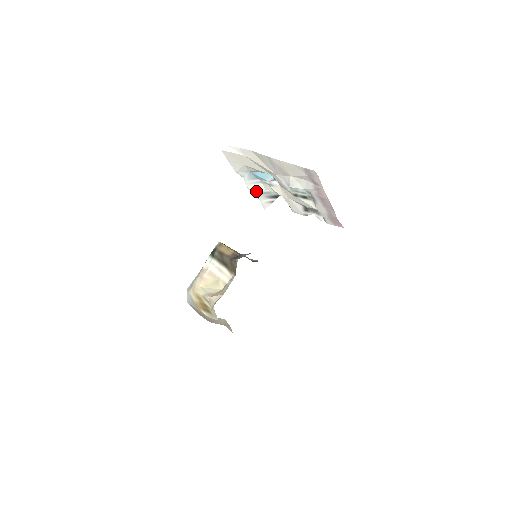
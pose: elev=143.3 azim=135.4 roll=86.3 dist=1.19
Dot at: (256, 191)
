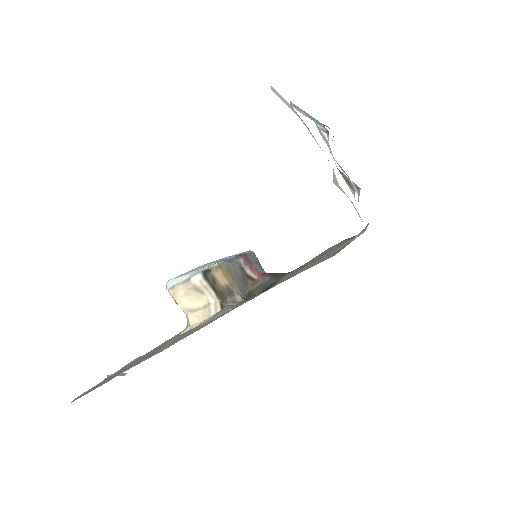
Dot at: (300, 111)
